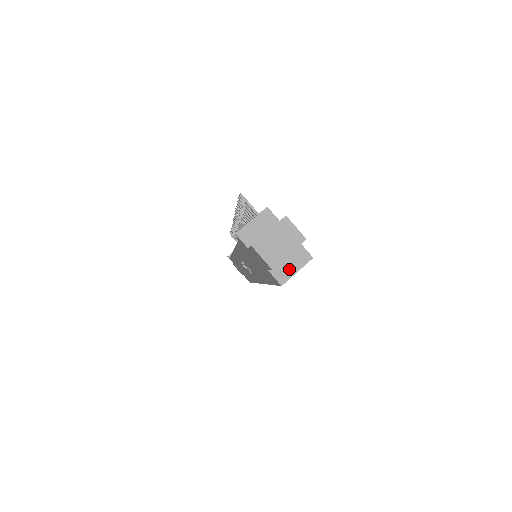
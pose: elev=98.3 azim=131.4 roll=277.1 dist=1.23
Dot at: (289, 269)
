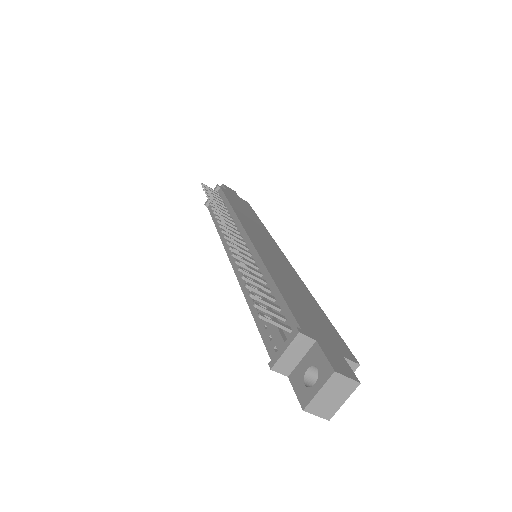
Dot at: occluded
